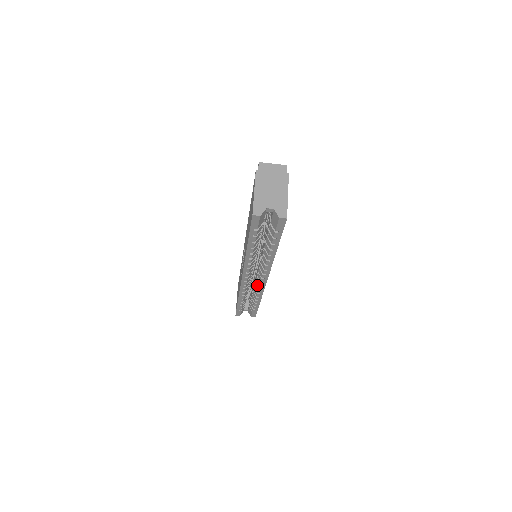
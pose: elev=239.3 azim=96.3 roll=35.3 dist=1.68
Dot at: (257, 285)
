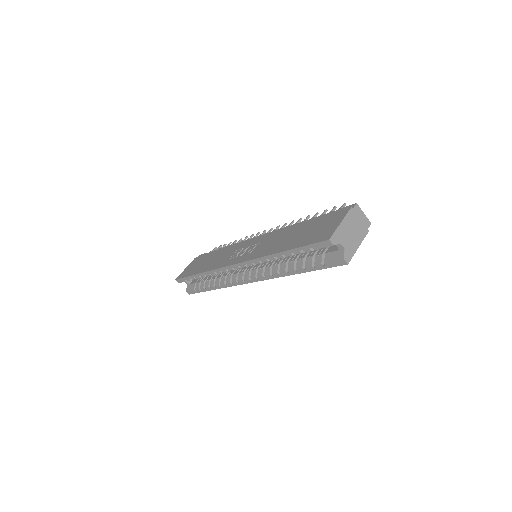
Dot at: (234, 277)
